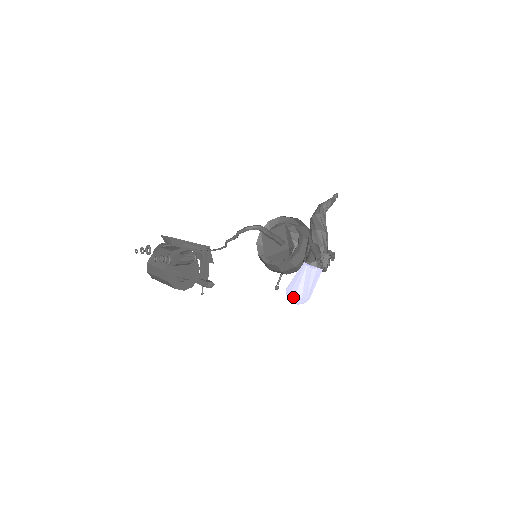
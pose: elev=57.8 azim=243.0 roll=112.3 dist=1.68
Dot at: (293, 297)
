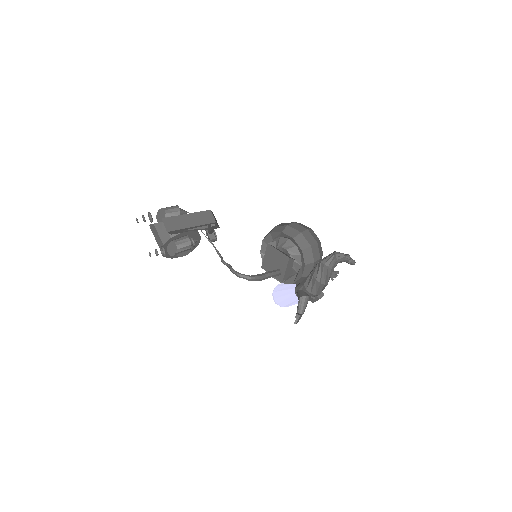
Dot at: (275, 303)
